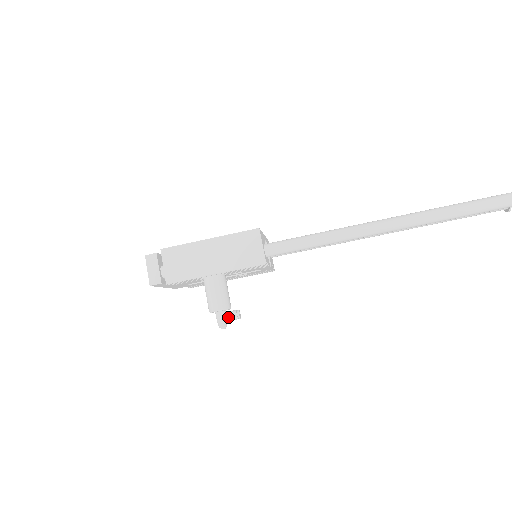
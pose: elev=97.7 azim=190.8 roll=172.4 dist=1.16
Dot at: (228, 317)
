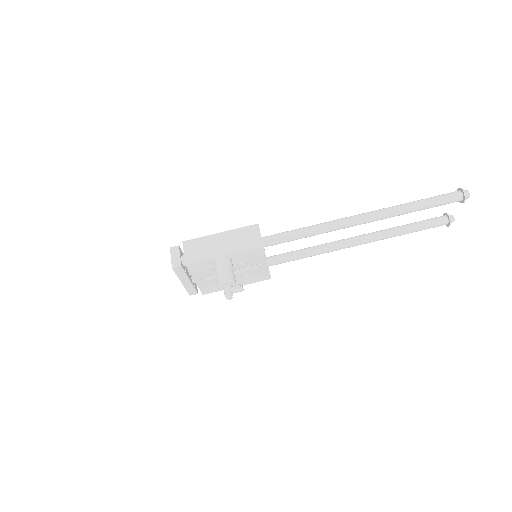
Dot at: (233, 288)
